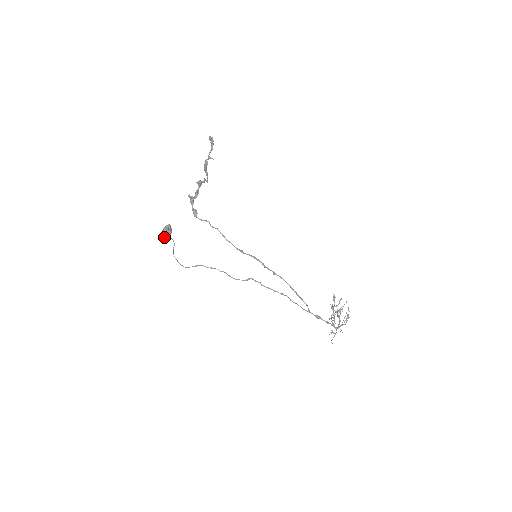
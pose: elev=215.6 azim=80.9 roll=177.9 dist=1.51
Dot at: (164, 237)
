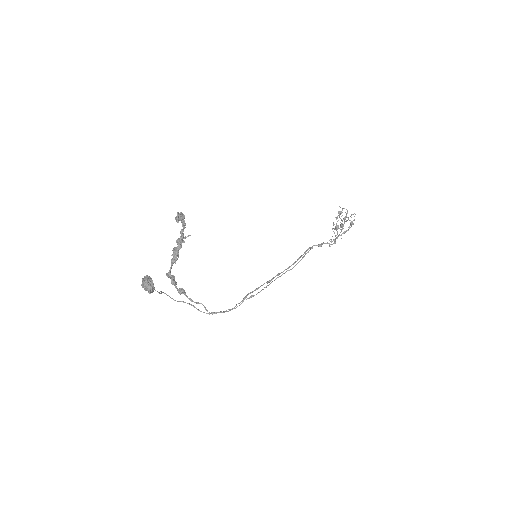
Dot at: occluded
